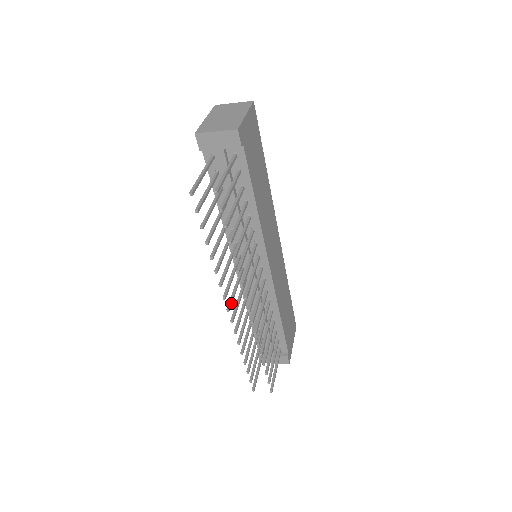
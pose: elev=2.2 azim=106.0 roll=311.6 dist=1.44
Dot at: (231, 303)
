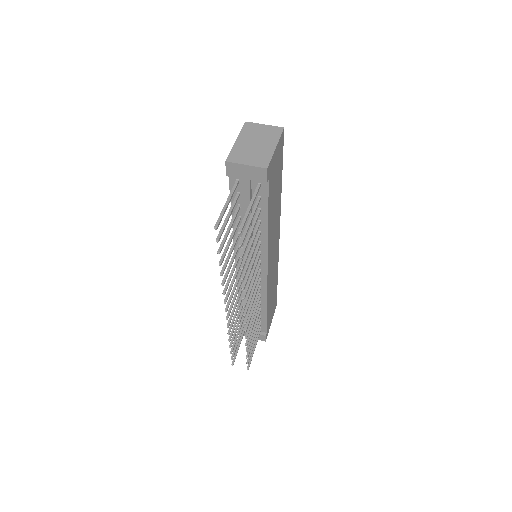
Dot at: (229, 304)
